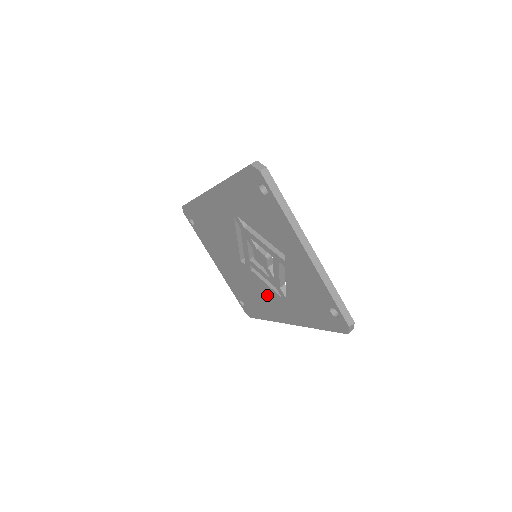
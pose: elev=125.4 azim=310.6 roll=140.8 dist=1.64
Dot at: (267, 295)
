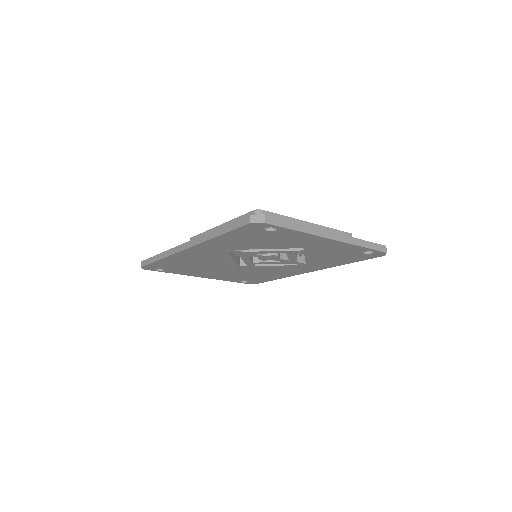
Dot at: occluded
